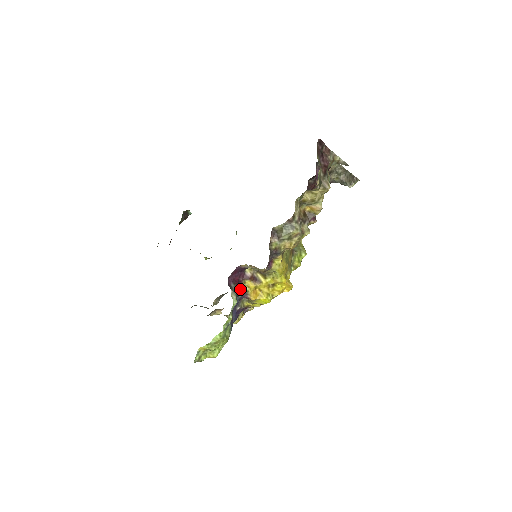
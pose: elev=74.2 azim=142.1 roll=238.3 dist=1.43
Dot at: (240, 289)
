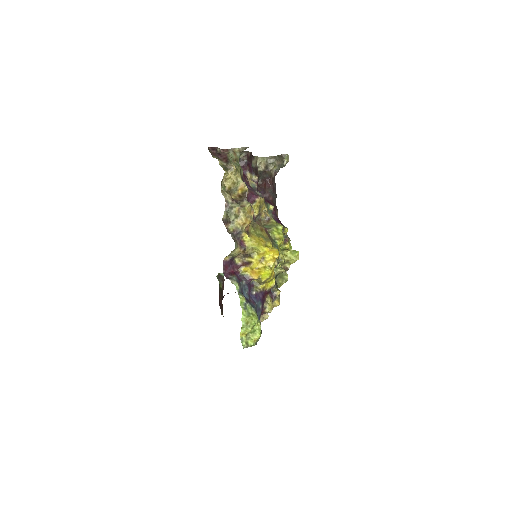
Dot at: (240, 277)
